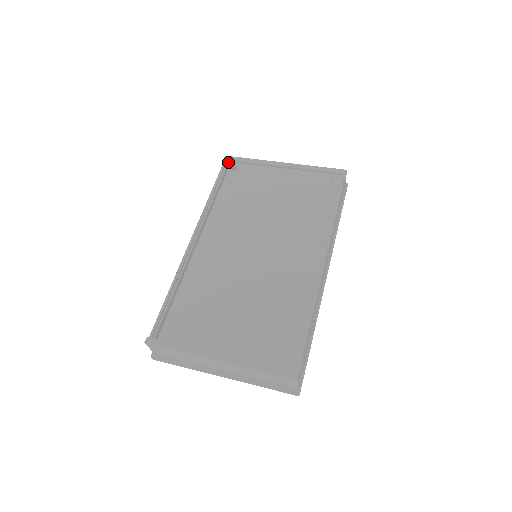
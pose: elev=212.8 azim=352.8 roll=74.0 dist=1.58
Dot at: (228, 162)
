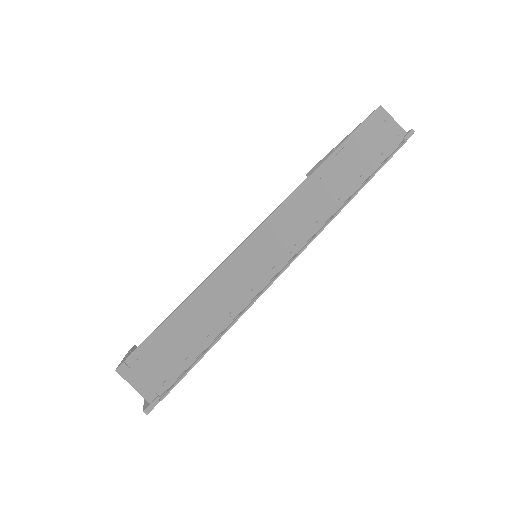
Dot at: occluded
